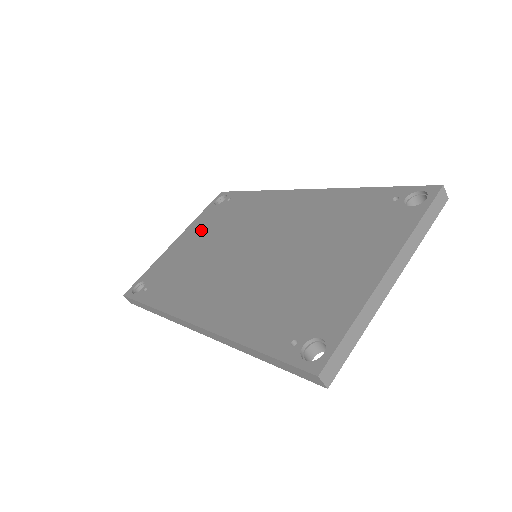
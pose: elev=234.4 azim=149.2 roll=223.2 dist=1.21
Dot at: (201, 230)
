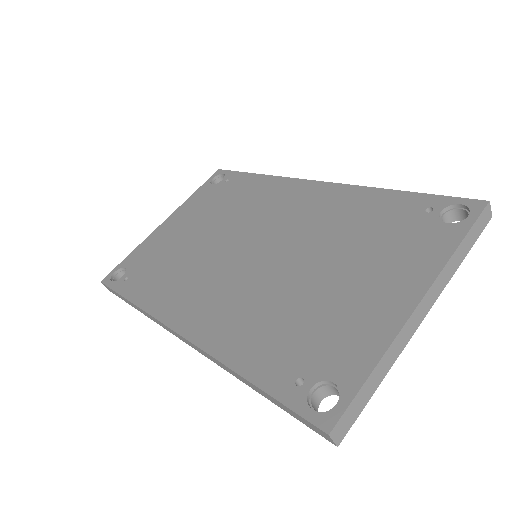
Dot at: (193, 214)
